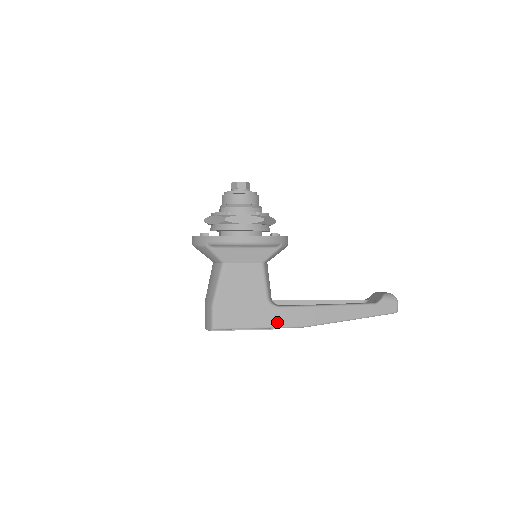
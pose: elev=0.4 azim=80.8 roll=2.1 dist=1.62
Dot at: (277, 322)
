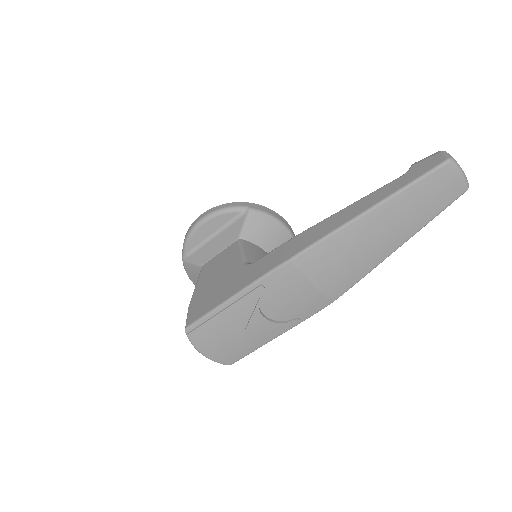
Dot at: (255, 275)
